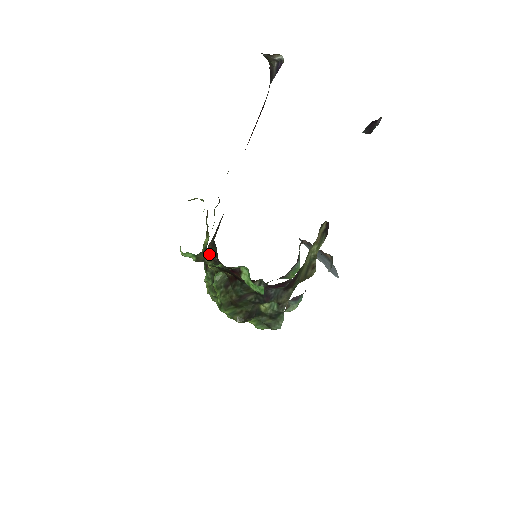
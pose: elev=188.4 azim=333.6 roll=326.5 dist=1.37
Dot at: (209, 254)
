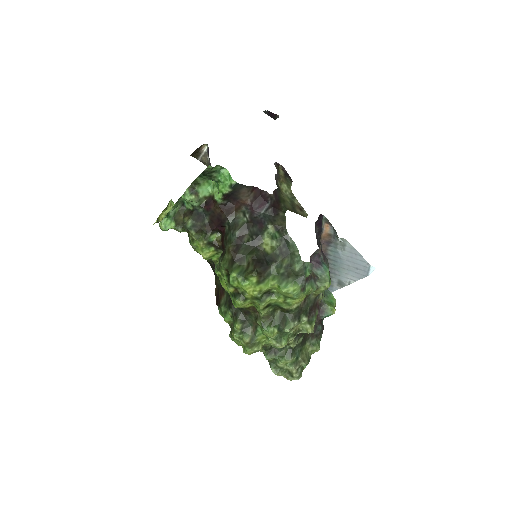
Dot at: (185, 212)
